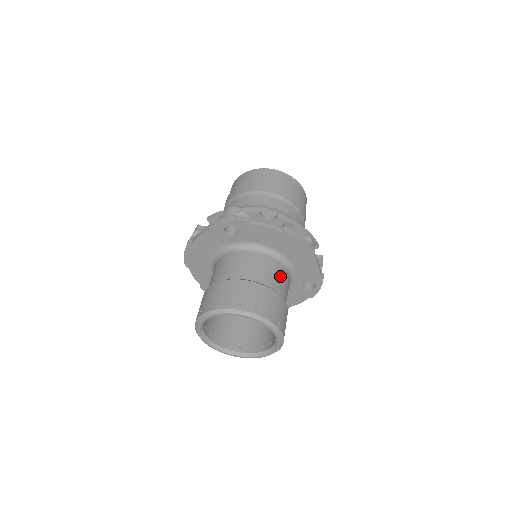
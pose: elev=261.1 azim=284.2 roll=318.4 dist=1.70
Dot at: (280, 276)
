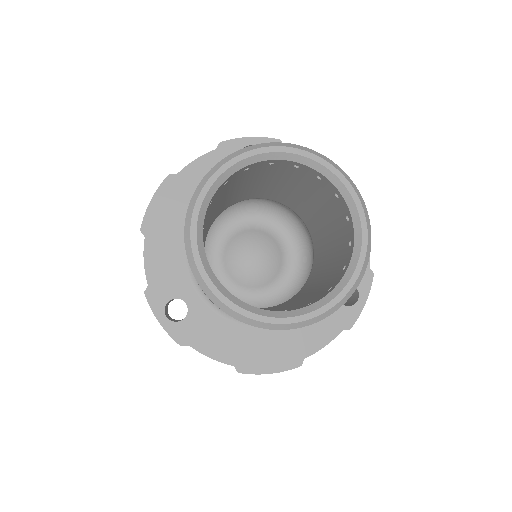
Dot at: occluded
